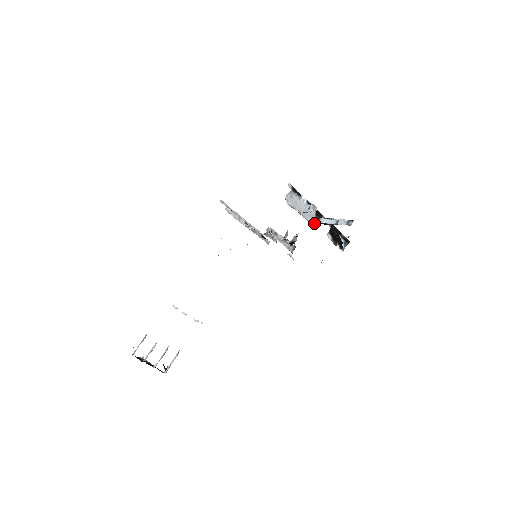
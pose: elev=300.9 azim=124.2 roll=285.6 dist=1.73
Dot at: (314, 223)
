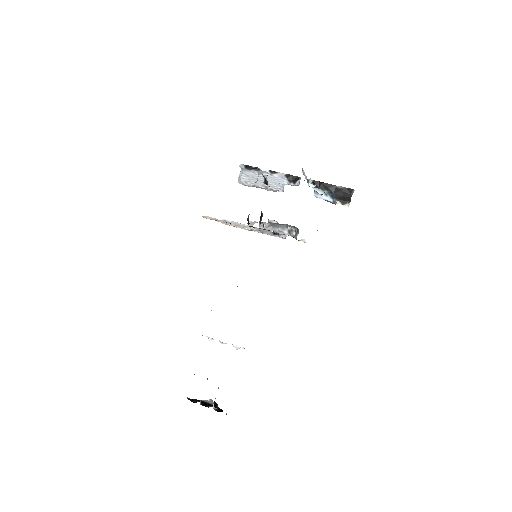
Dot at: (278, 190)
